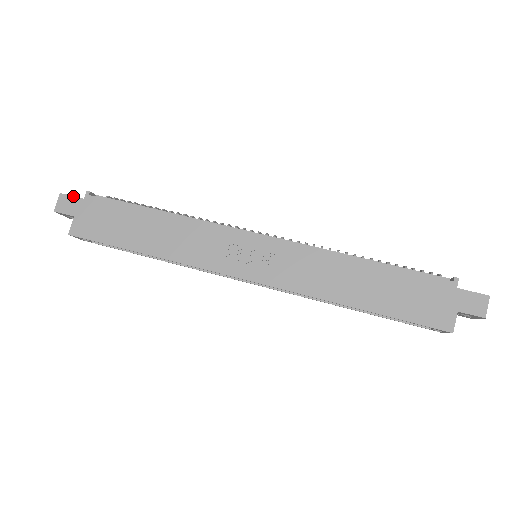
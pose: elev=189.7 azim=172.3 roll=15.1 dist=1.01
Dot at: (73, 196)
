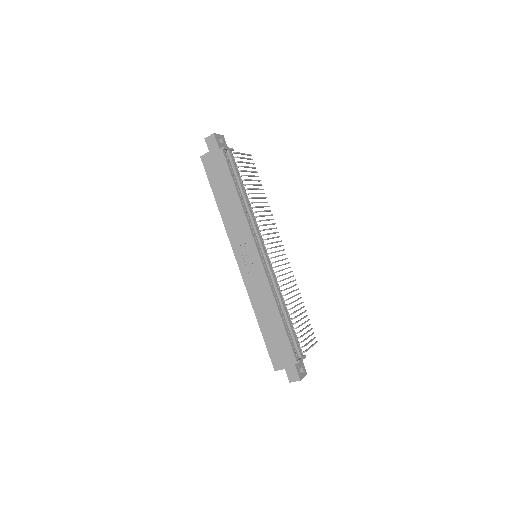
Dot at: (217, 142)
